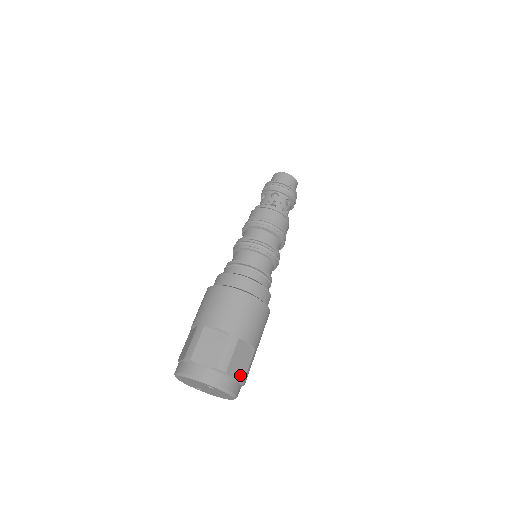
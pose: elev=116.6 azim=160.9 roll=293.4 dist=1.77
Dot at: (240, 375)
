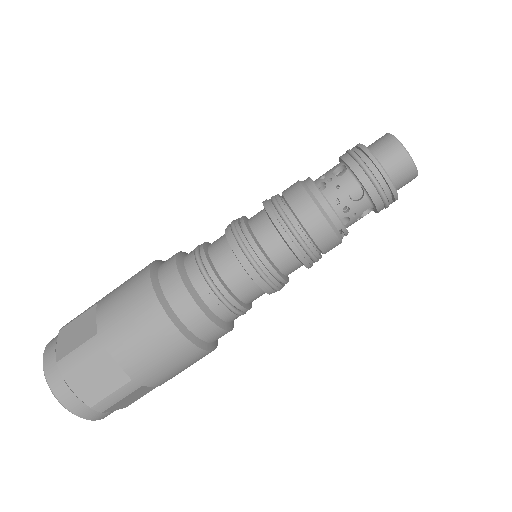
Dot at: (88, 394)
